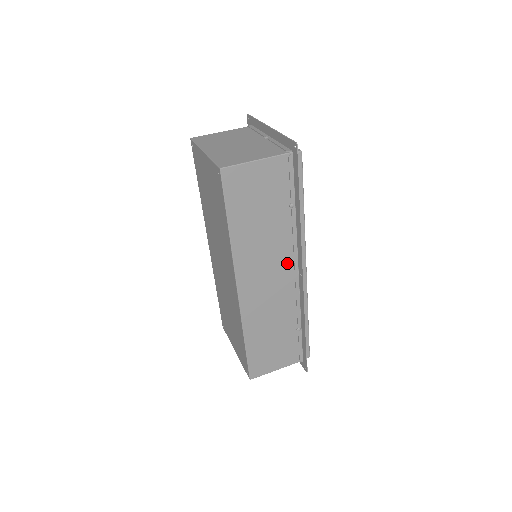
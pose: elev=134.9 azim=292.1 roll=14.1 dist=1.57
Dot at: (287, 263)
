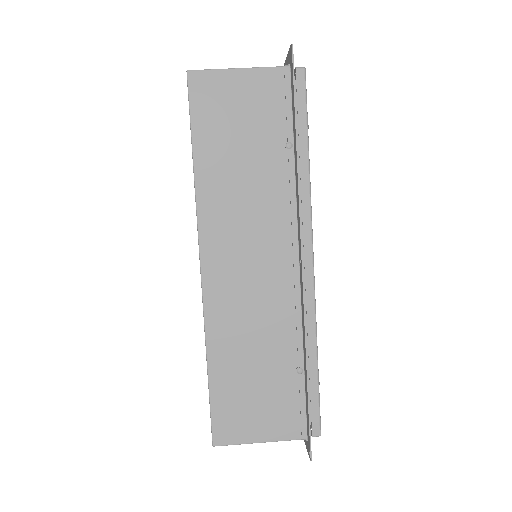
Dot at: (281, 240)
